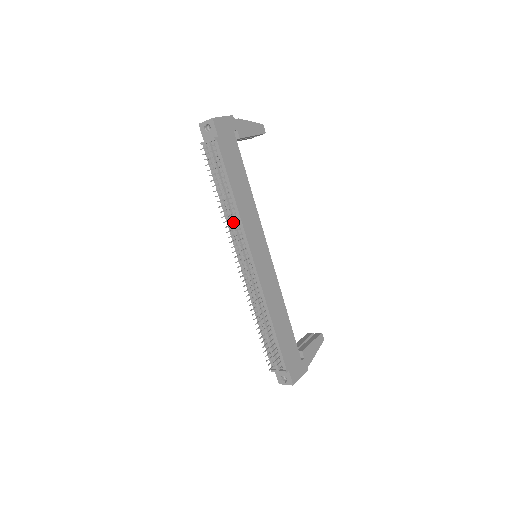
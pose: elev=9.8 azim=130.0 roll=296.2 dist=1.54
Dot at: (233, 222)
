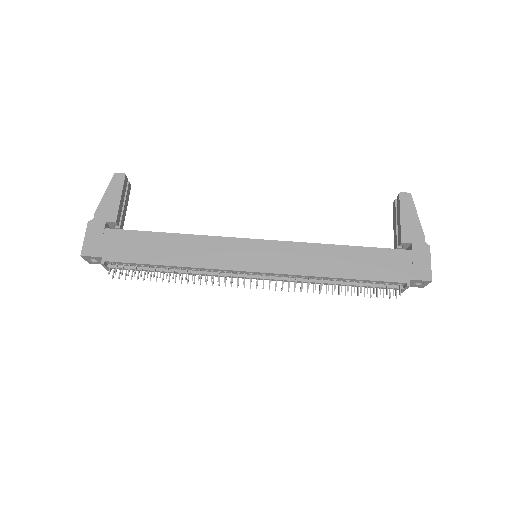
Dot at: (203, 275)
